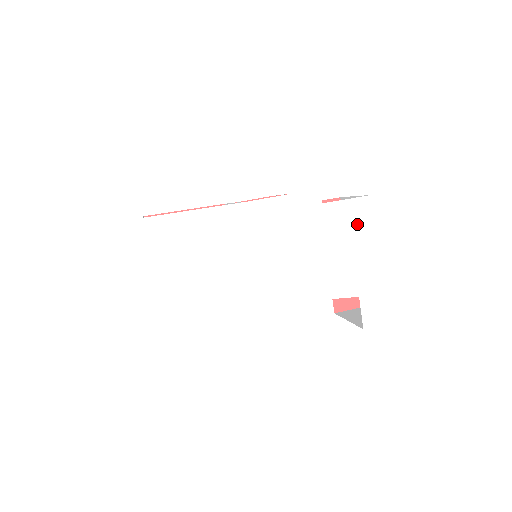
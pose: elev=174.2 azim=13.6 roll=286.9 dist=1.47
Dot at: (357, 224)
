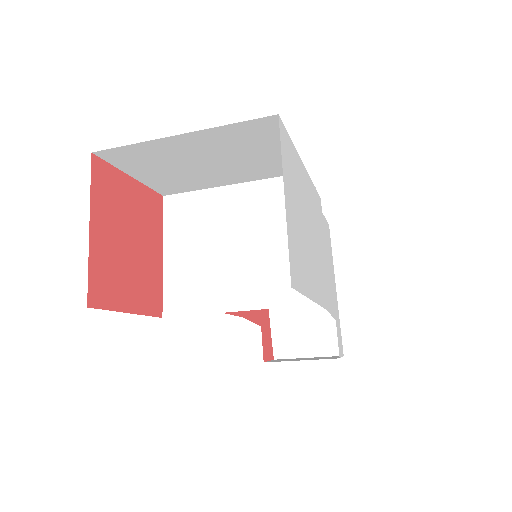
Dot at: (329, 246)
